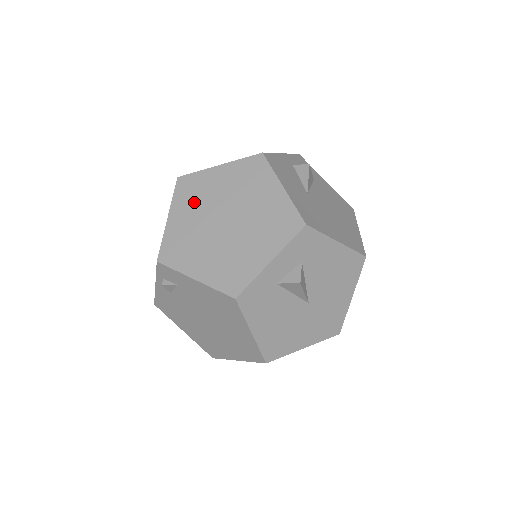
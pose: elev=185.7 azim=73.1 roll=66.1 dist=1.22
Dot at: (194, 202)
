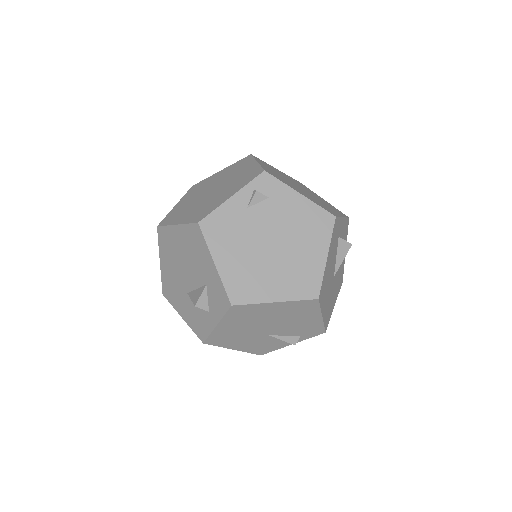
Dot at: (272, 169)
